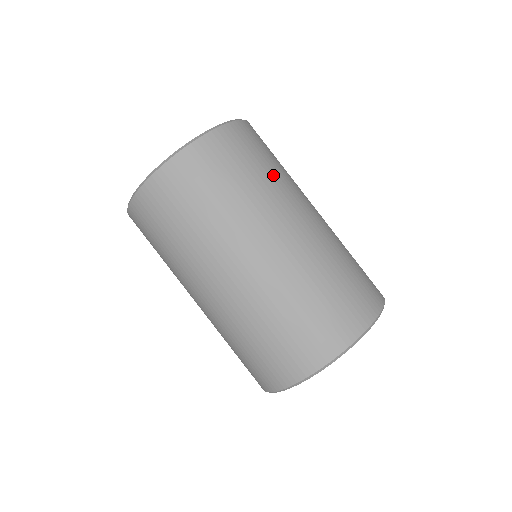
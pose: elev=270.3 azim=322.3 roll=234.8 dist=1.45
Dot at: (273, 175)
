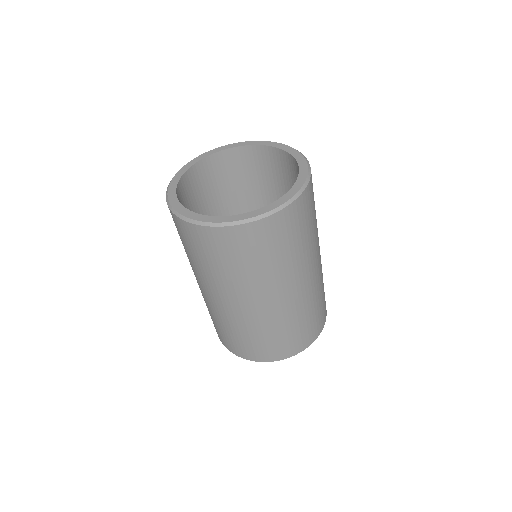
Dot at: (310, 238)
